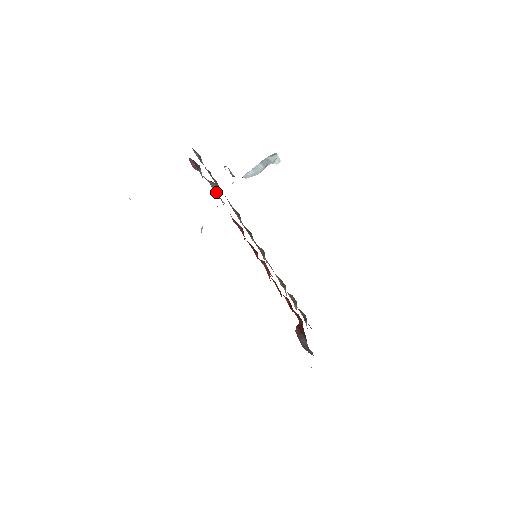
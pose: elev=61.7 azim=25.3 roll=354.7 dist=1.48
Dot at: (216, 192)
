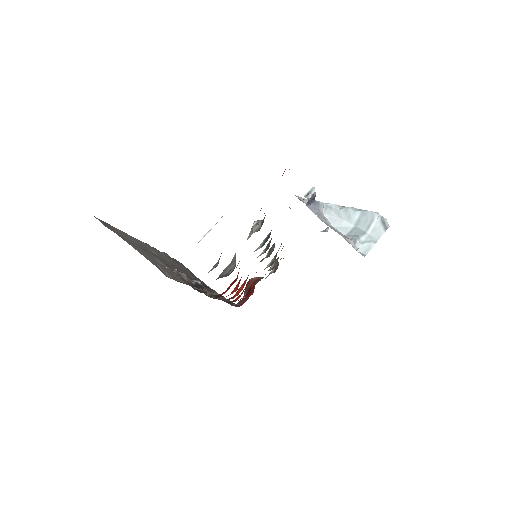
Dot at: occluded
